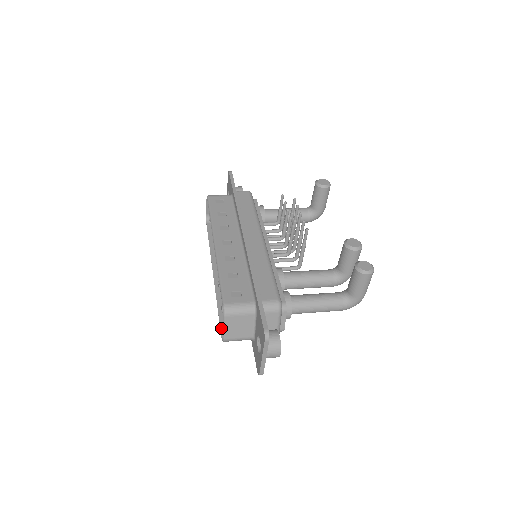
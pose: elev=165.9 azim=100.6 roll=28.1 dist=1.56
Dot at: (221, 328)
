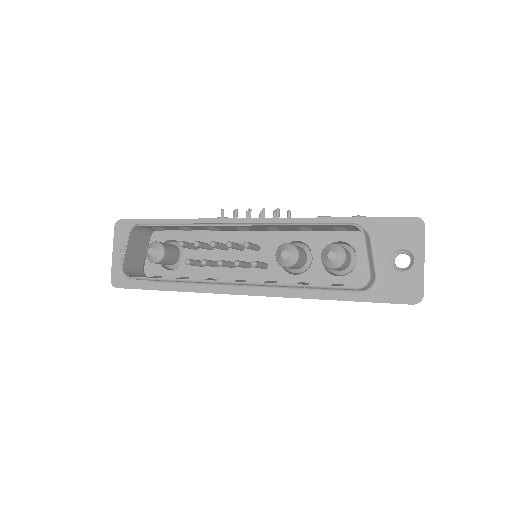
Dot at: (340, 286)
